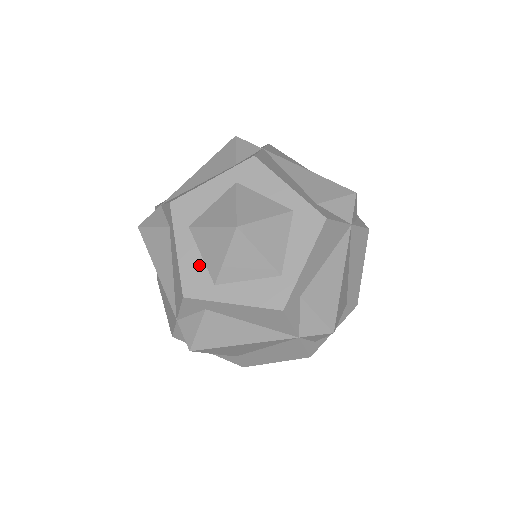
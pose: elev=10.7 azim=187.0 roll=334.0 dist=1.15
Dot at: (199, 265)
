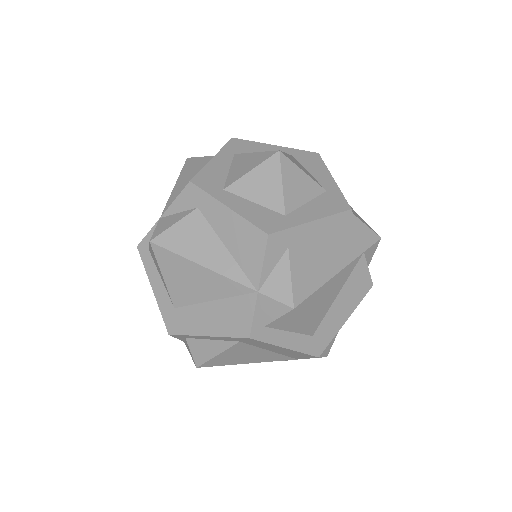
Dot at: (222, 174)
